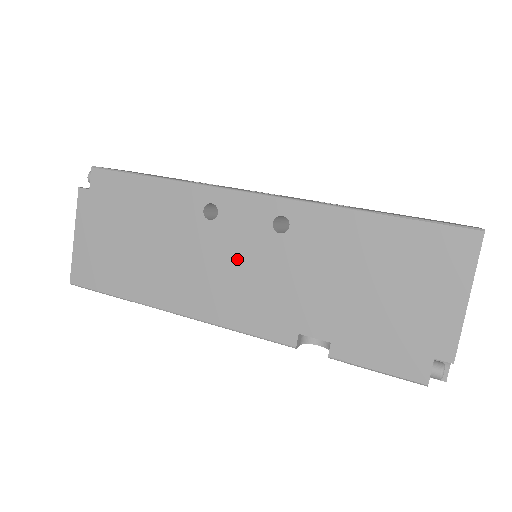
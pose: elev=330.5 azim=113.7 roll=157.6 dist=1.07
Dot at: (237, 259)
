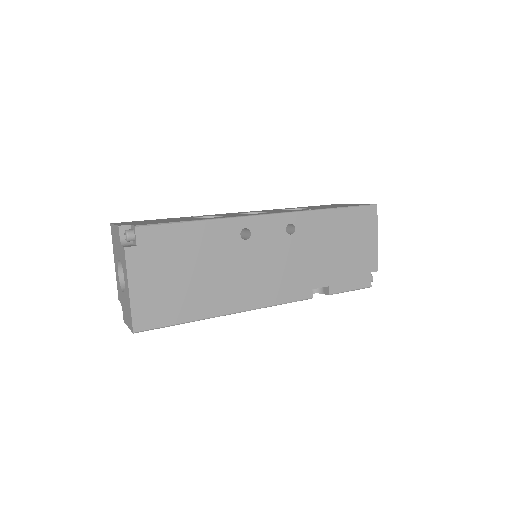
Dot at: (269, 259)
